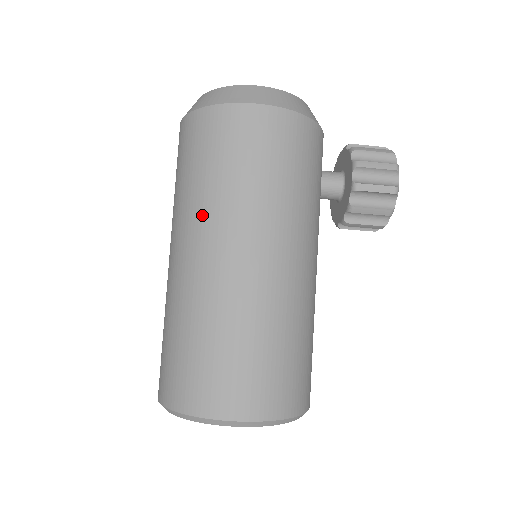
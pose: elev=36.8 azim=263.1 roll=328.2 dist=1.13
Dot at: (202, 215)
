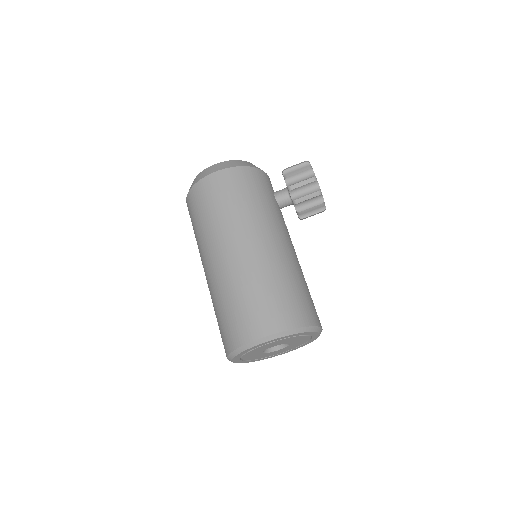
Dot at: (208, 240)
